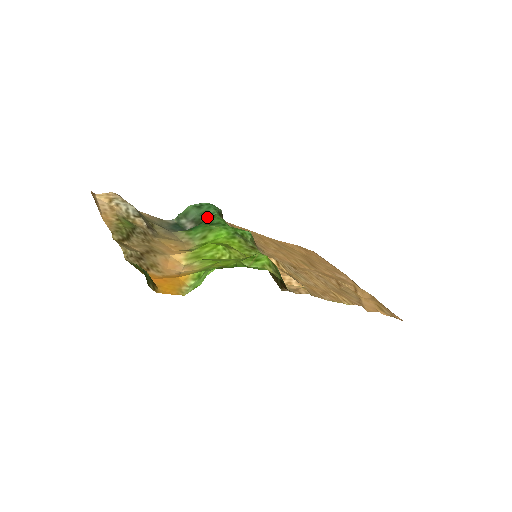
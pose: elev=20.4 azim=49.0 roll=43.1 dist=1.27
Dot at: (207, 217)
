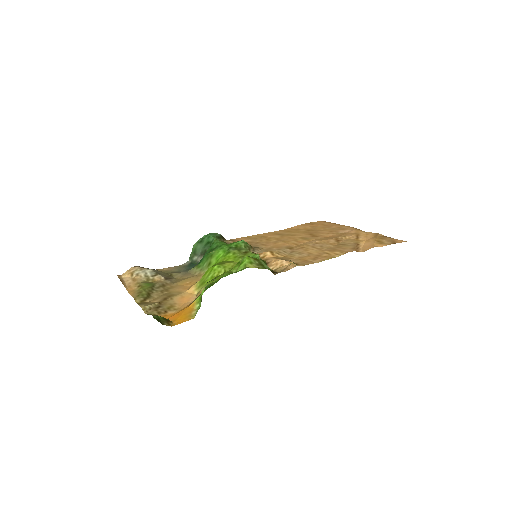
Dot at: occluded
